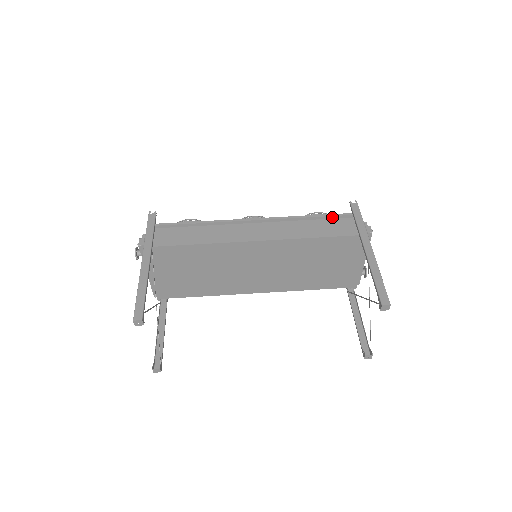
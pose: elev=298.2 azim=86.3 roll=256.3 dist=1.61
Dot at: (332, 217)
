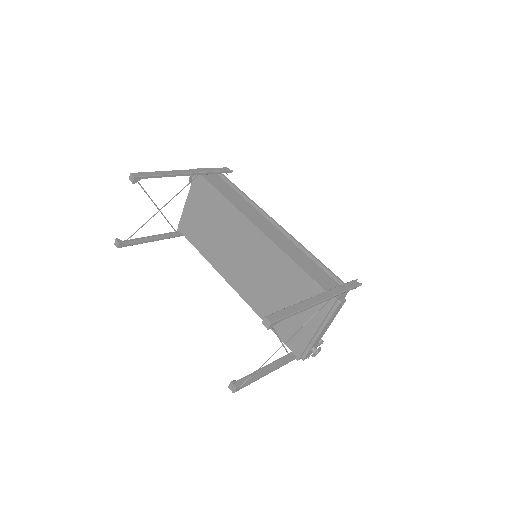
Dot at: (329, 273)
